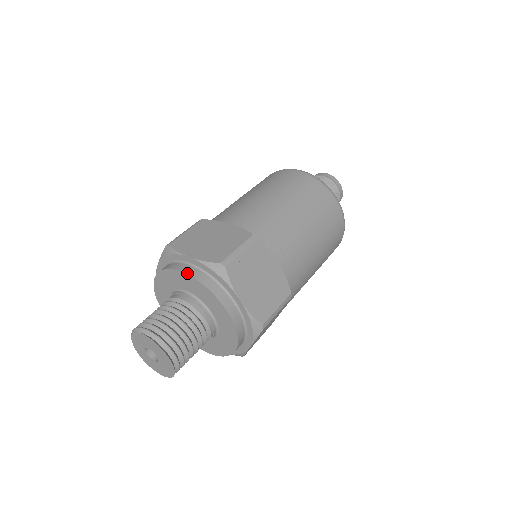
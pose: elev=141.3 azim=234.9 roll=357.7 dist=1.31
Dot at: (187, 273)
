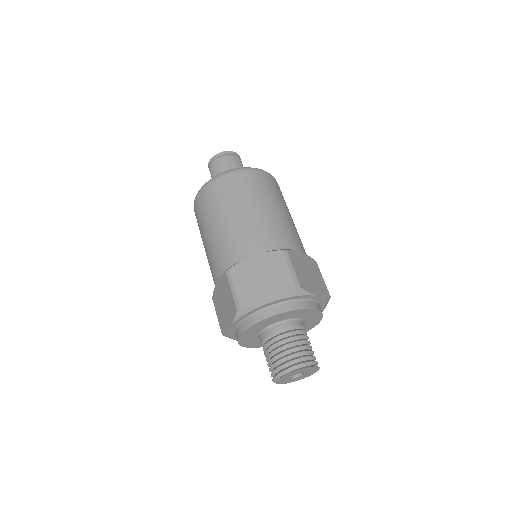
Dot at: (279, 313)
